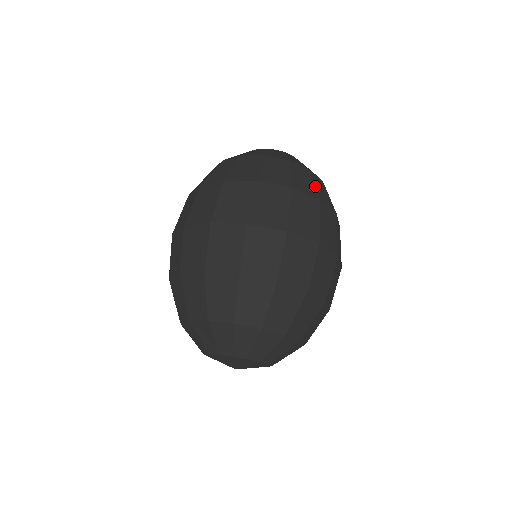
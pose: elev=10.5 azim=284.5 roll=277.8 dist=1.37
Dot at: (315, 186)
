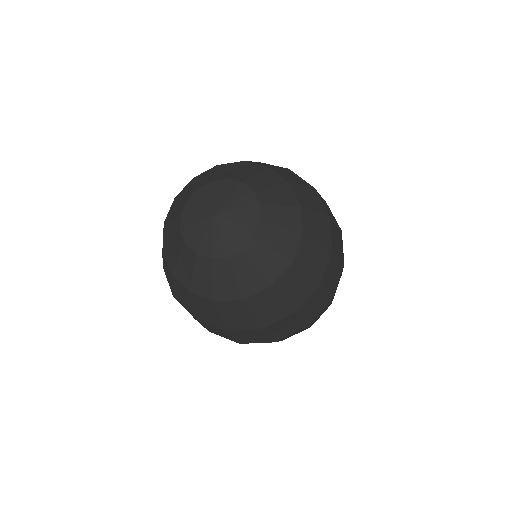
Dot at: (284, 302)
